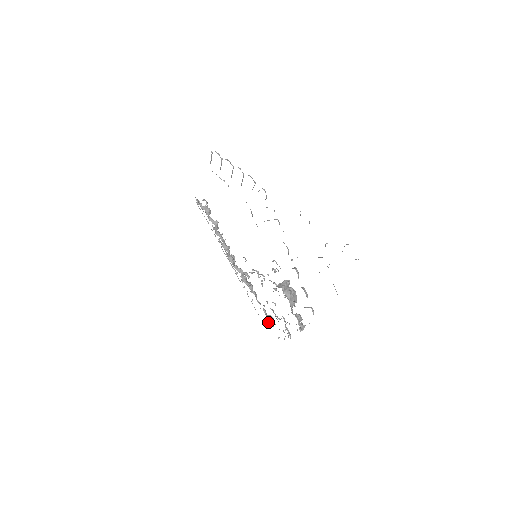
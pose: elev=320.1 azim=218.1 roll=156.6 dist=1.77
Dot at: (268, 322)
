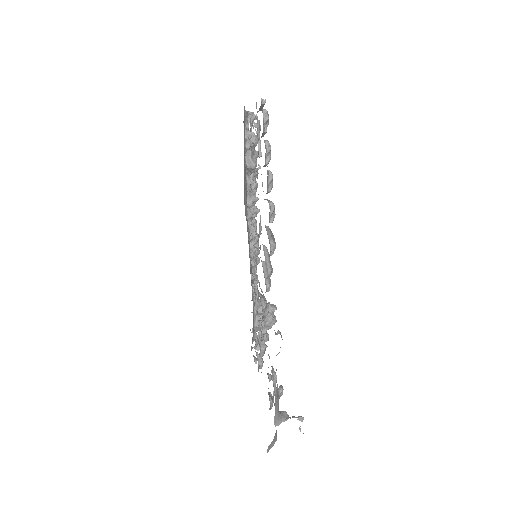
Dot at: occluded
